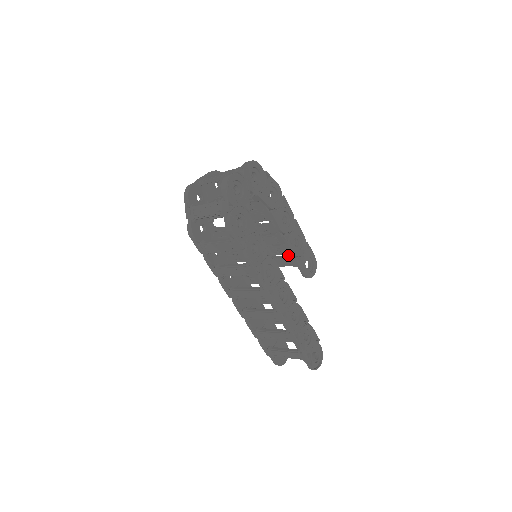
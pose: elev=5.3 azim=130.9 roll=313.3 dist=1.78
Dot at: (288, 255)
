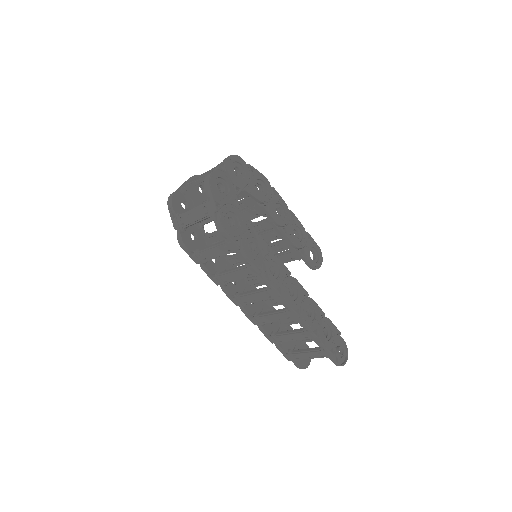
Dot at: (290, 249)
